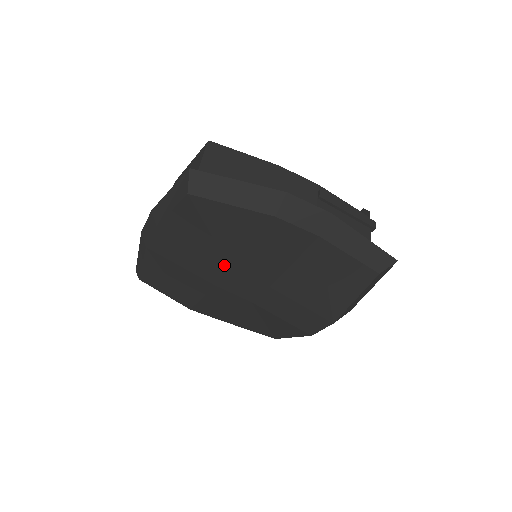
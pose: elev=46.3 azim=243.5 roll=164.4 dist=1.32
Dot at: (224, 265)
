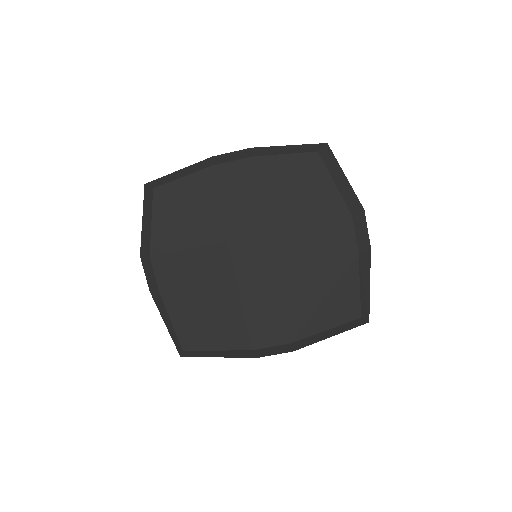
Dot at: (265, 226)
